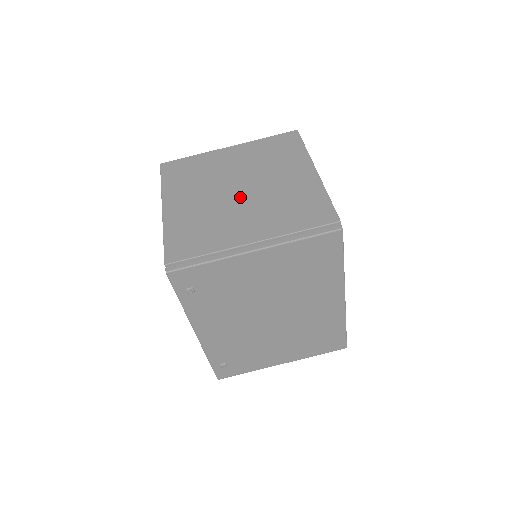
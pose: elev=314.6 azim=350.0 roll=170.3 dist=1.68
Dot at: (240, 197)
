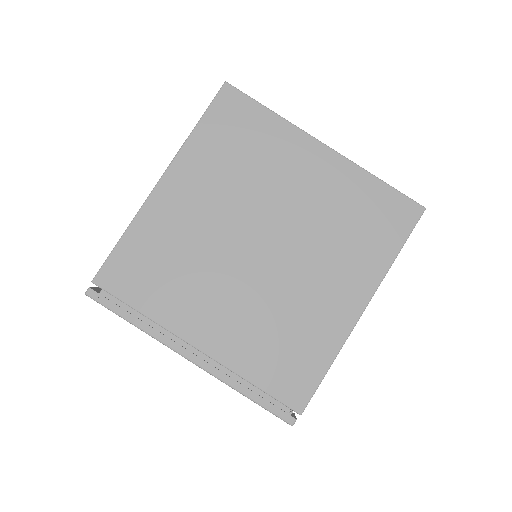
Dot at: (250, 261)
